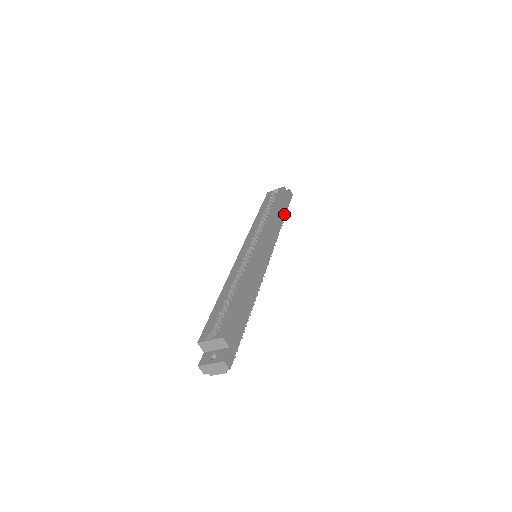
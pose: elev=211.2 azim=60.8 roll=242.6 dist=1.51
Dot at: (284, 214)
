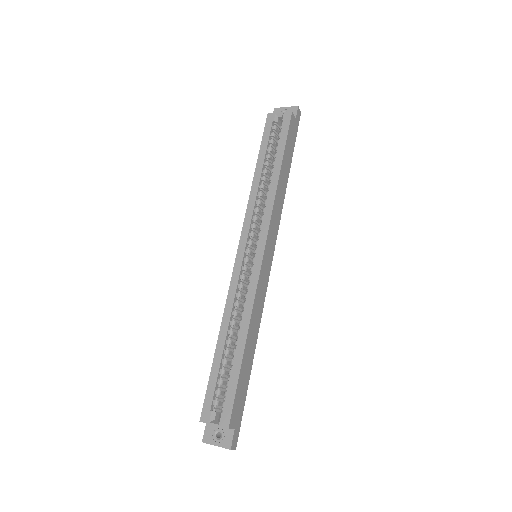
Dot at: (290, 163)
